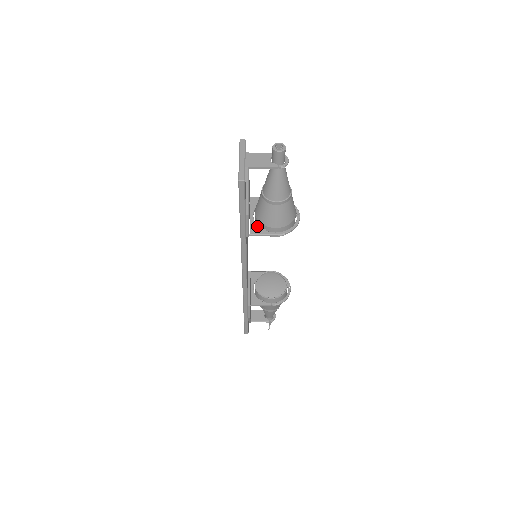
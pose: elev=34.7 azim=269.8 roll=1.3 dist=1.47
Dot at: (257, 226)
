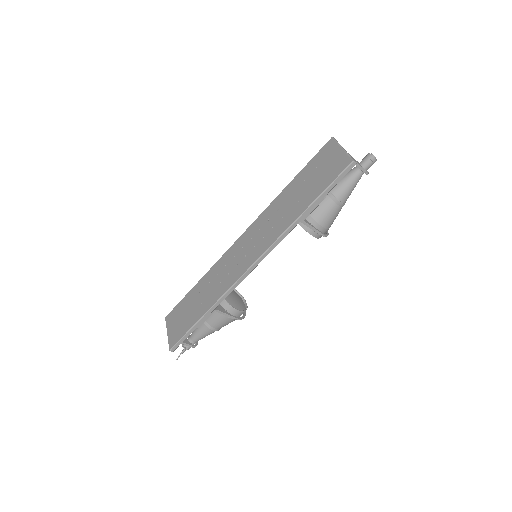
Dot at: occluded
